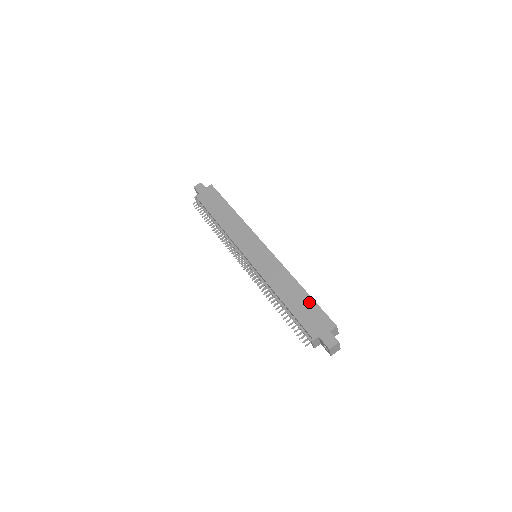
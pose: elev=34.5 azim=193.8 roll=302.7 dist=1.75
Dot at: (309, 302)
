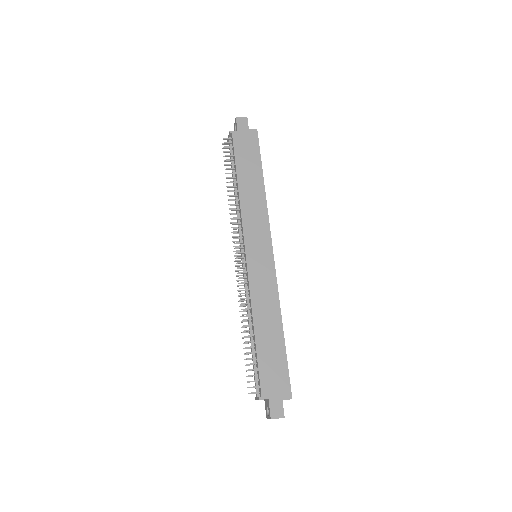
Dot at: (281, 354)
